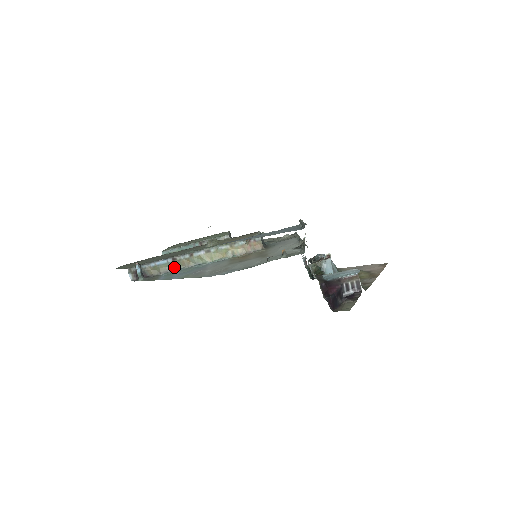
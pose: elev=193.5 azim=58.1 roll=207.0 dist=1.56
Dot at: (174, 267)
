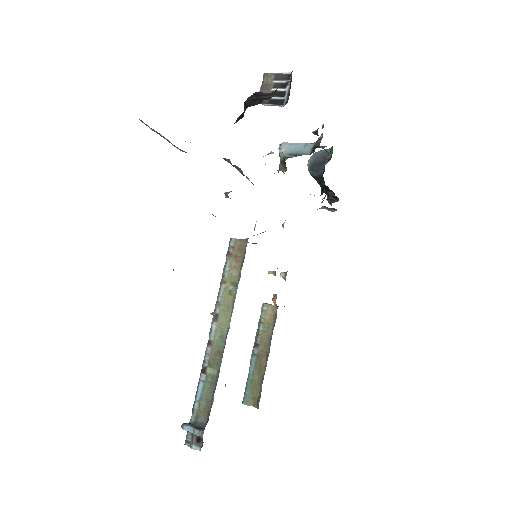
Dot at: (213, 377)
